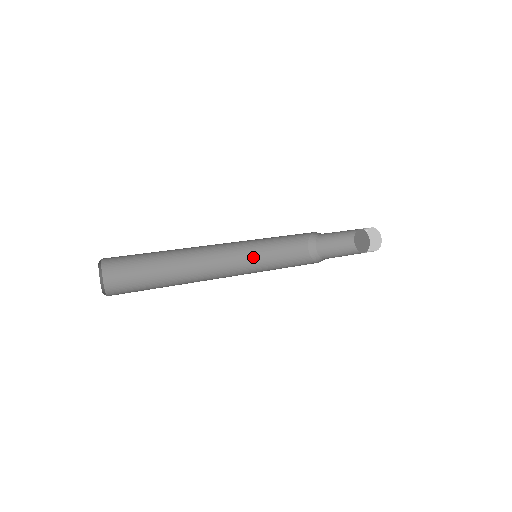
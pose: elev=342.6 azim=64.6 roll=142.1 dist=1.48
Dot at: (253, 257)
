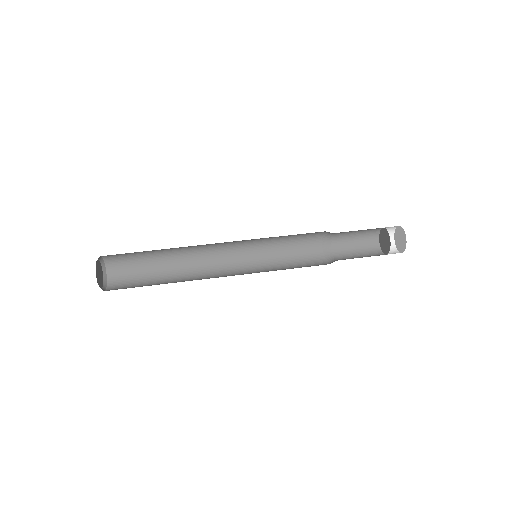
Dot at: (257, 243)
